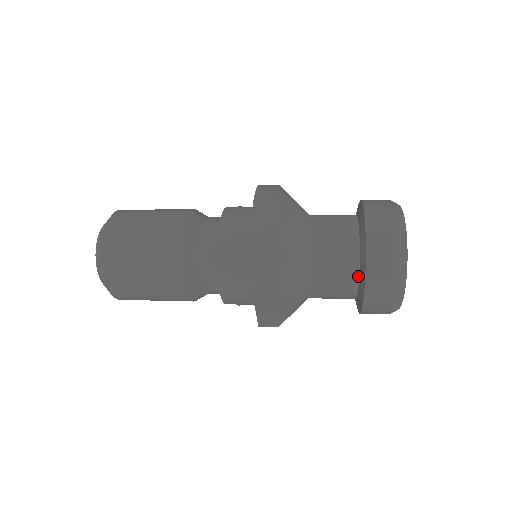
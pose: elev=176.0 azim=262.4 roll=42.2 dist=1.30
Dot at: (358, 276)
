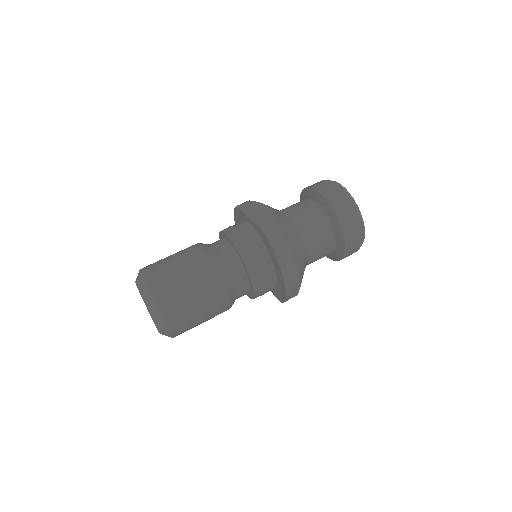
Dot at: (329, 254)
